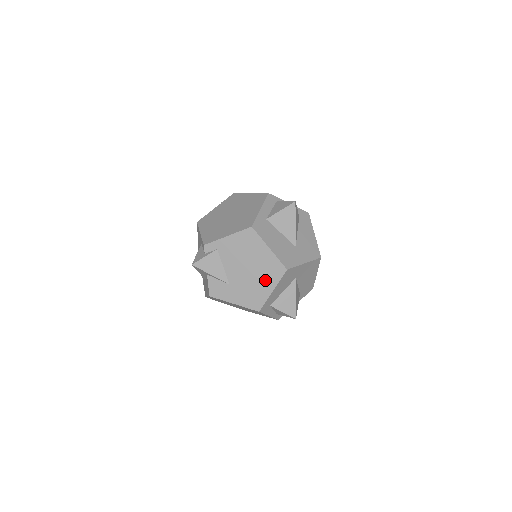
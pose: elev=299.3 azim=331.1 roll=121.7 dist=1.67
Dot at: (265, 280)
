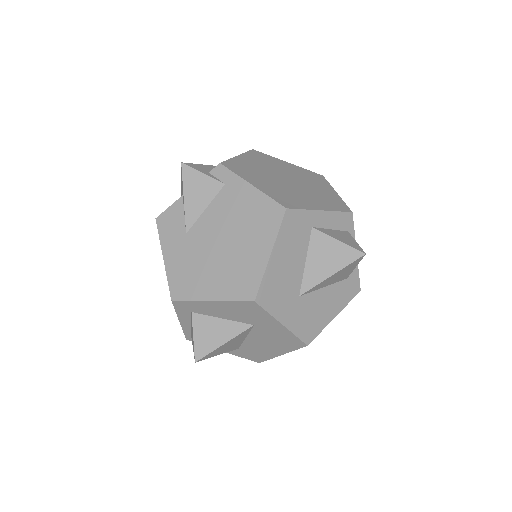
Dot at: (221, 279)
